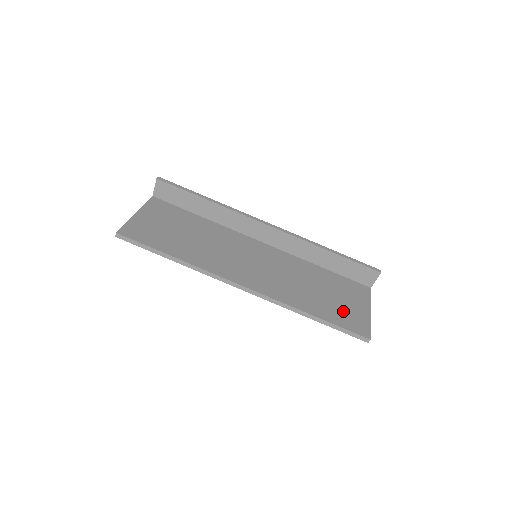
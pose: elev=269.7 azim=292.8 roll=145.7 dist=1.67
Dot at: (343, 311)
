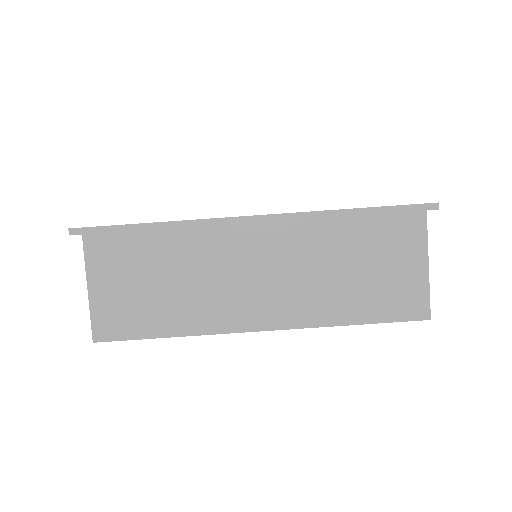
Dot at: (390, 291)
